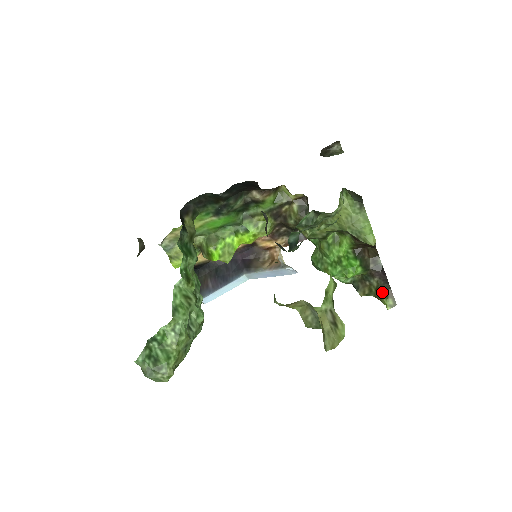
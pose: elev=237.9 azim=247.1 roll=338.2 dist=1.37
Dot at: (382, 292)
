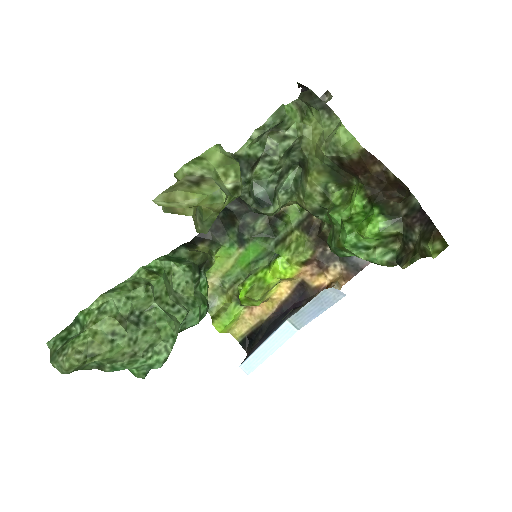
Dot at: (423, 239)
